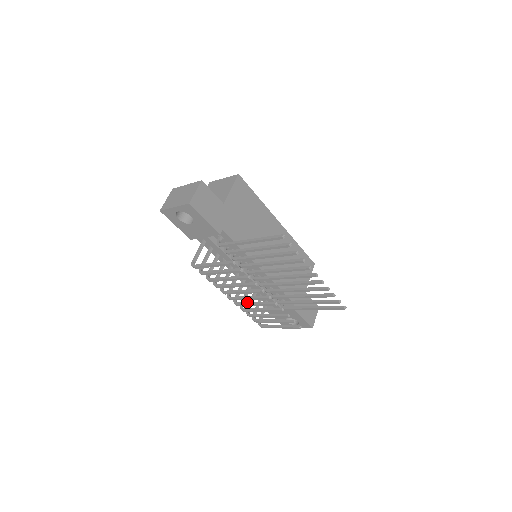
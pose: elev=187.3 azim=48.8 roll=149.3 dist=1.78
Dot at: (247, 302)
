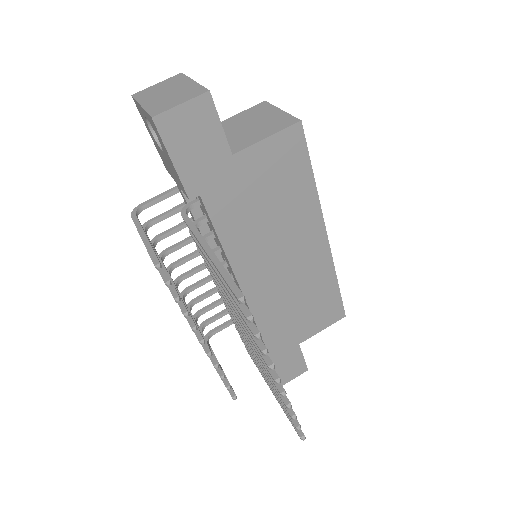
Dot at: occluded
